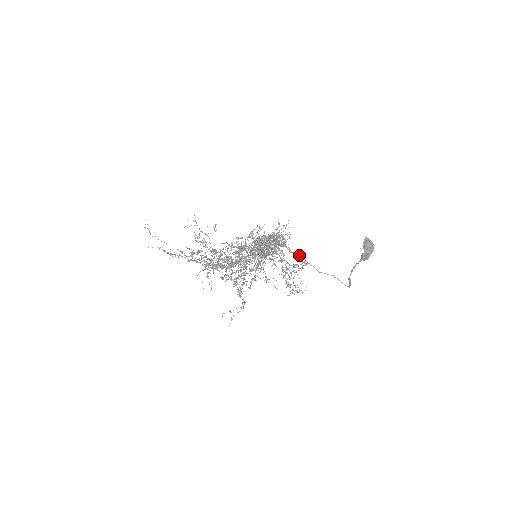
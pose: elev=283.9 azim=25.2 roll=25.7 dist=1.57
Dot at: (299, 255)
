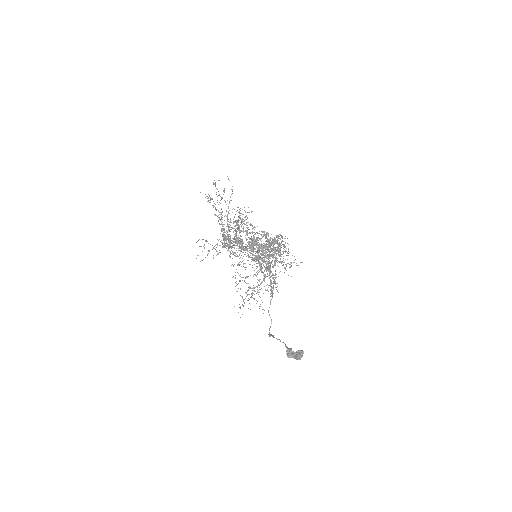
Dot at: occluded
